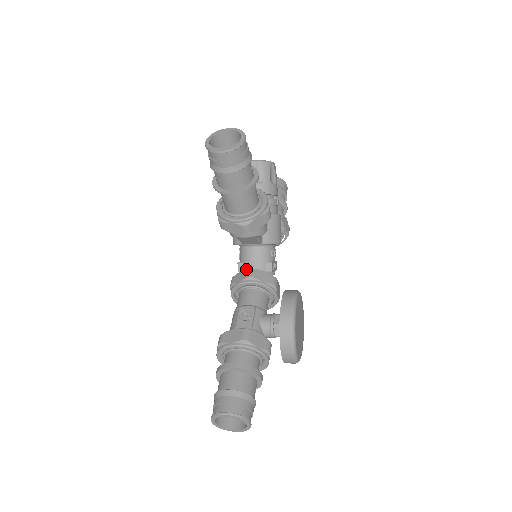
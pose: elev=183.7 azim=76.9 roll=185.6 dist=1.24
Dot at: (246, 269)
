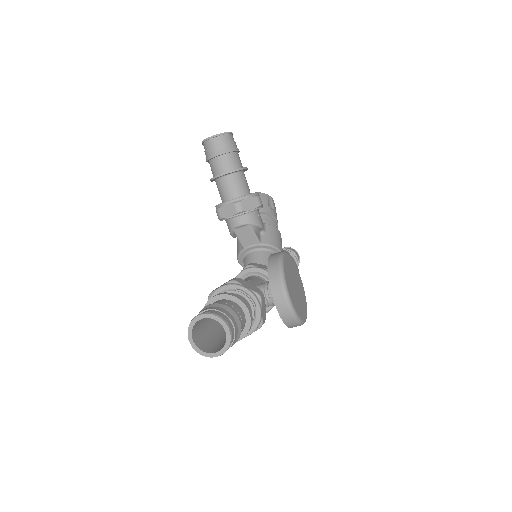
Dot at: occluded
